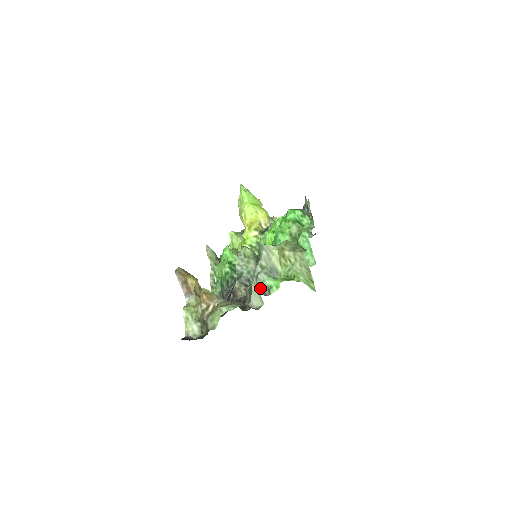
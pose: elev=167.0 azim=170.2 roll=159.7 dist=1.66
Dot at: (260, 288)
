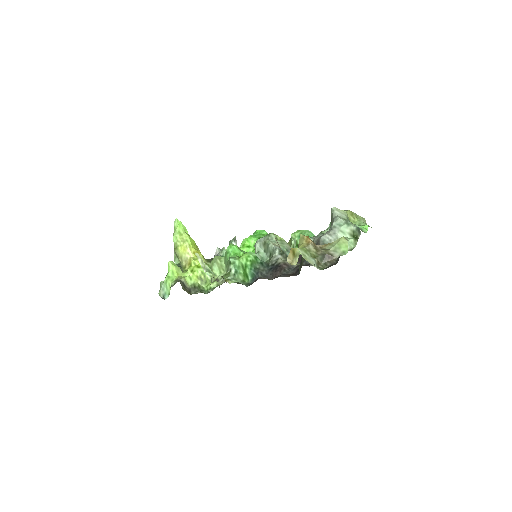
Dot at: occluded
